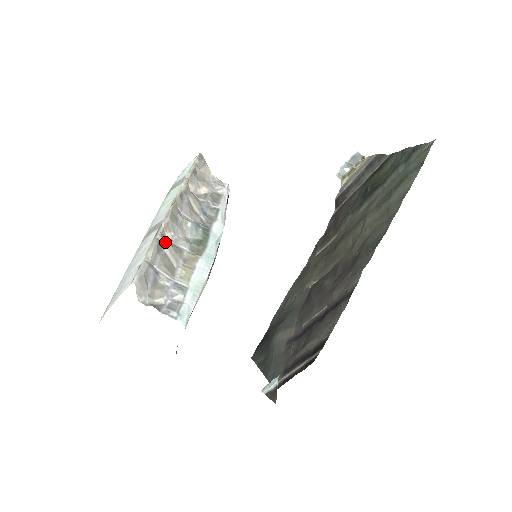
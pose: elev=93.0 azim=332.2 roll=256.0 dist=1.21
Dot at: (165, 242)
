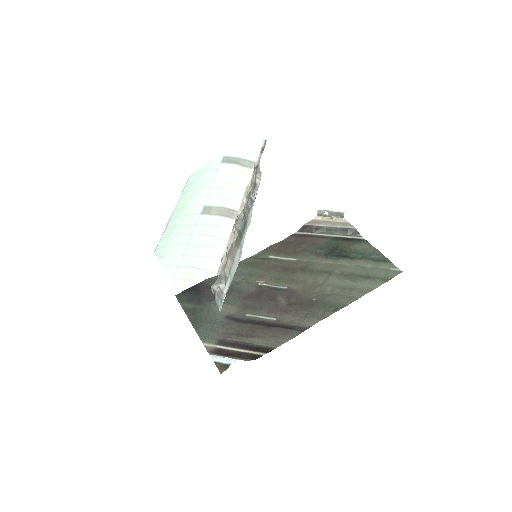
Dot at: occluded
